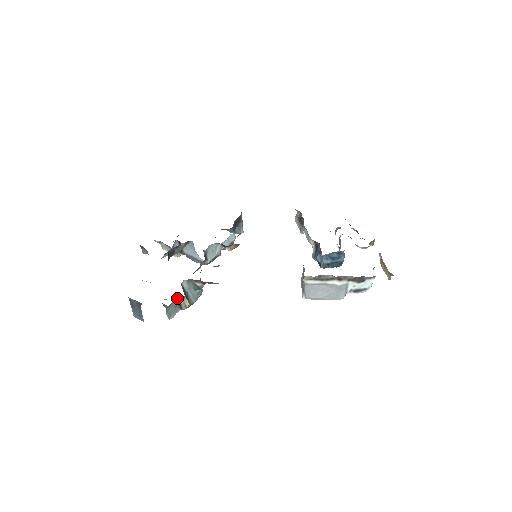
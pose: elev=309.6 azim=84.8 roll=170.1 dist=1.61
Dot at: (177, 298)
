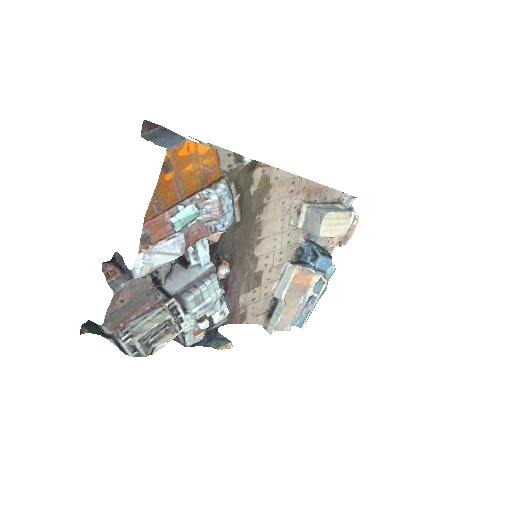
Dot at: occluded
